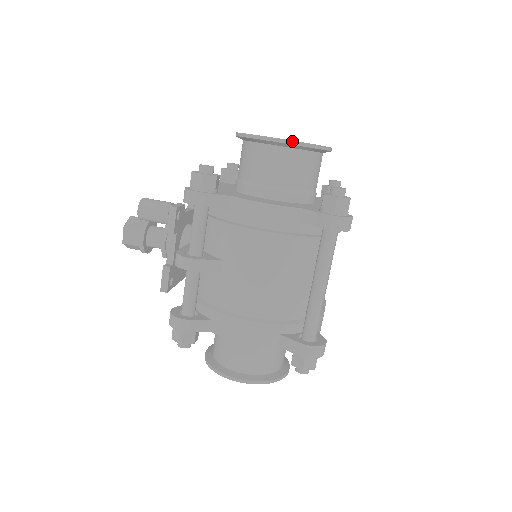
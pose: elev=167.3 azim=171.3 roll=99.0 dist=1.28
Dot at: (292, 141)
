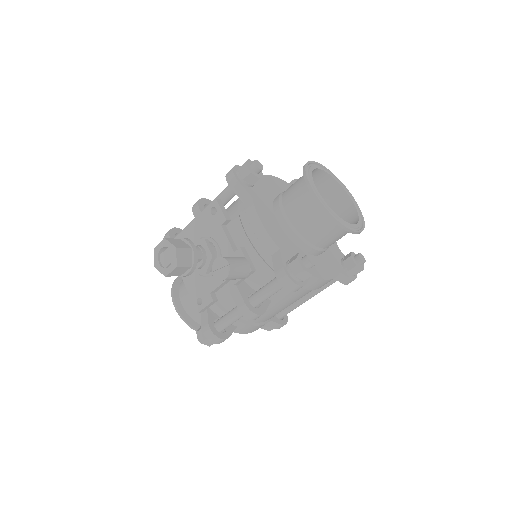
Dot at: occluded
